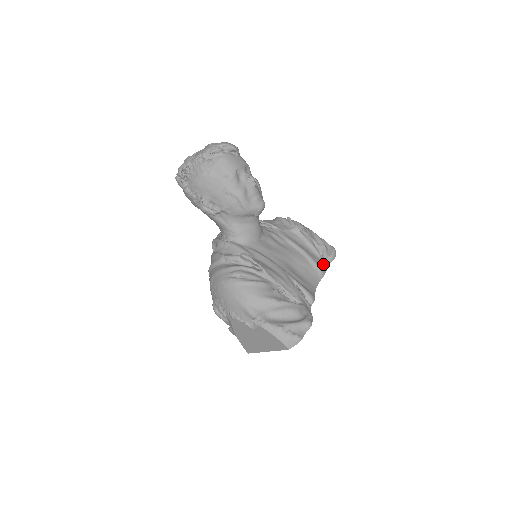
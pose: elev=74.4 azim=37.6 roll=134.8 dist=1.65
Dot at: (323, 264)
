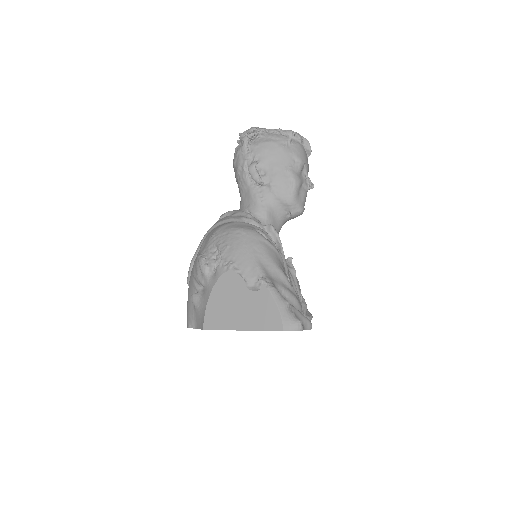
Dot at: occluded
